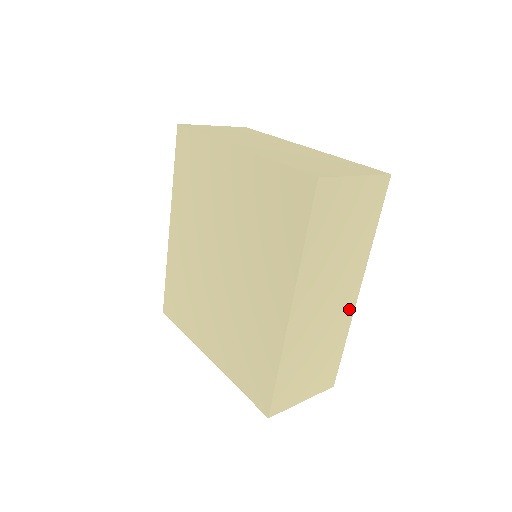
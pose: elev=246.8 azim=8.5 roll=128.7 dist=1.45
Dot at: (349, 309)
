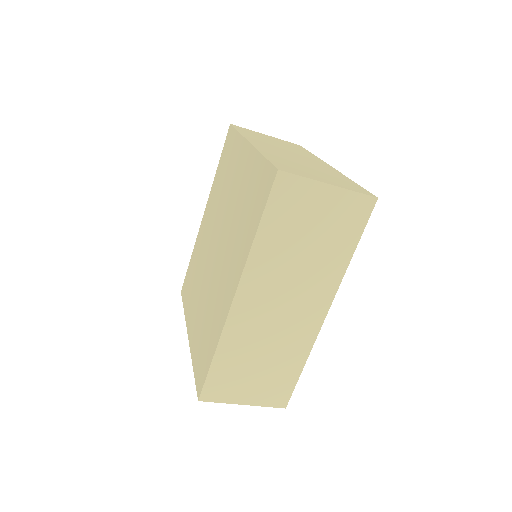
Dot at: (312, 328)
